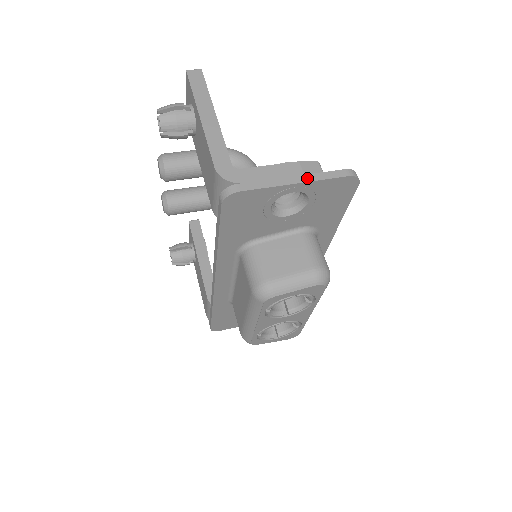
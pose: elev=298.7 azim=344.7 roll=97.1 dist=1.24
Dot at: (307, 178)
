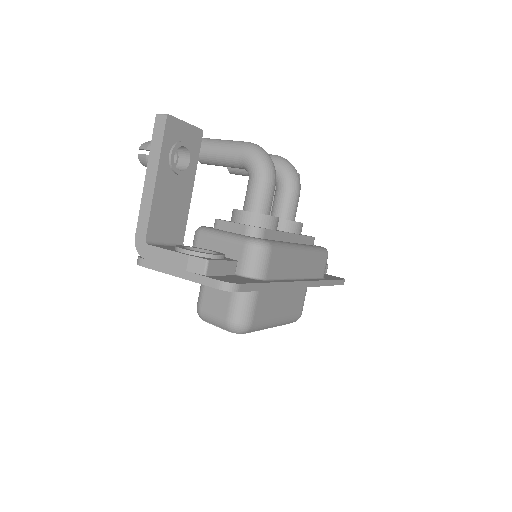
Dot at: (186, 275)
